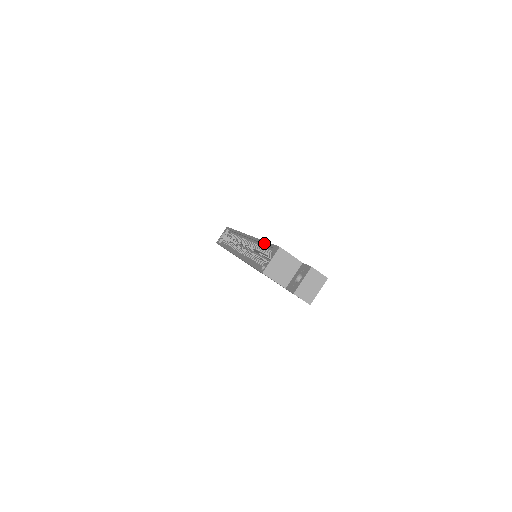
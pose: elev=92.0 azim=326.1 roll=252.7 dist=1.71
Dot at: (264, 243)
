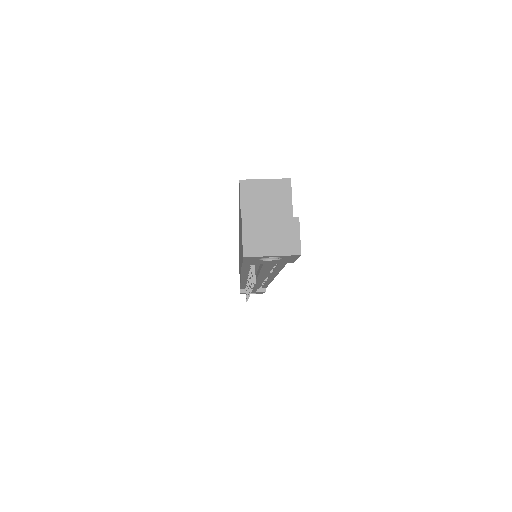
Dot at: occluded
